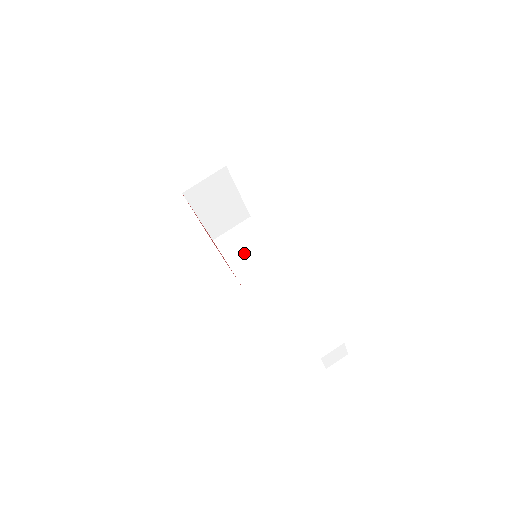
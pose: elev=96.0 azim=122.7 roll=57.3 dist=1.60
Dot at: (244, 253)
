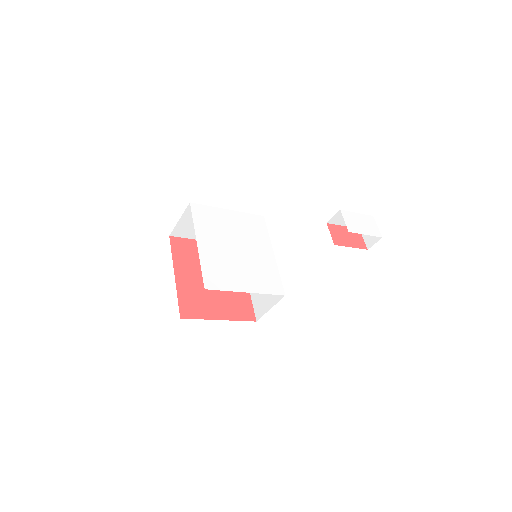
Dot at: occluded
